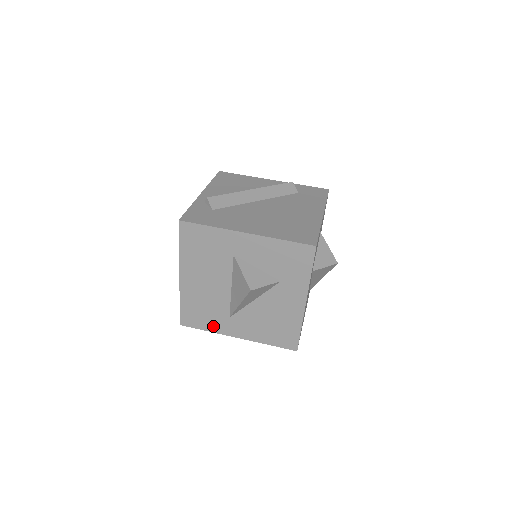
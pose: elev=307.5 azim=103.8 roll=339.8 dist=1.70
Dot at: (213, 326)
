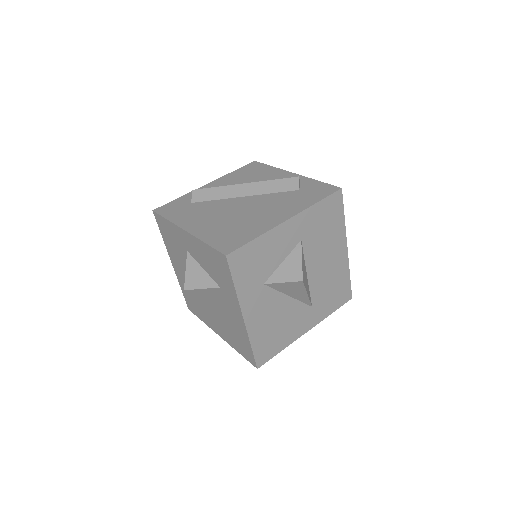
Dot at: (204, 318)
